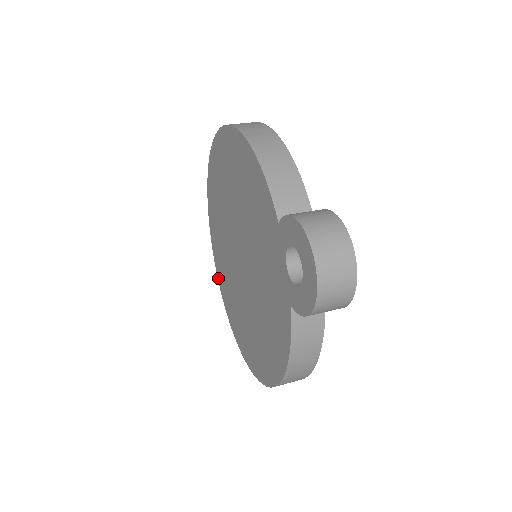
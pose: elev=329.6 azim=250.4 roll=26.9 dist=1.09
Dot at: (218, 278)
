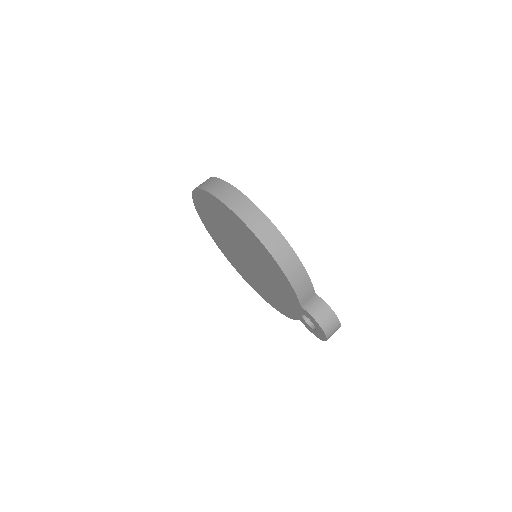
Dot at: (200, 218)
